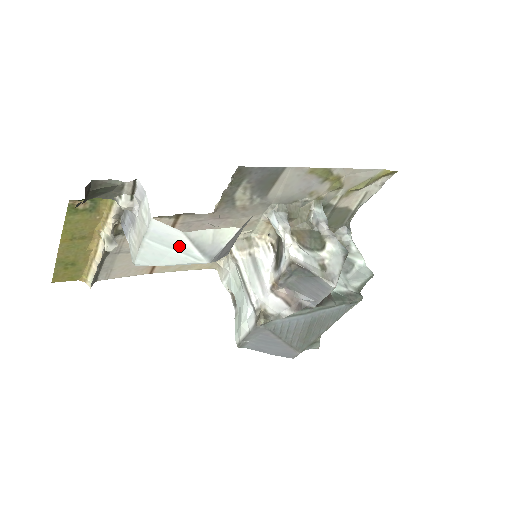
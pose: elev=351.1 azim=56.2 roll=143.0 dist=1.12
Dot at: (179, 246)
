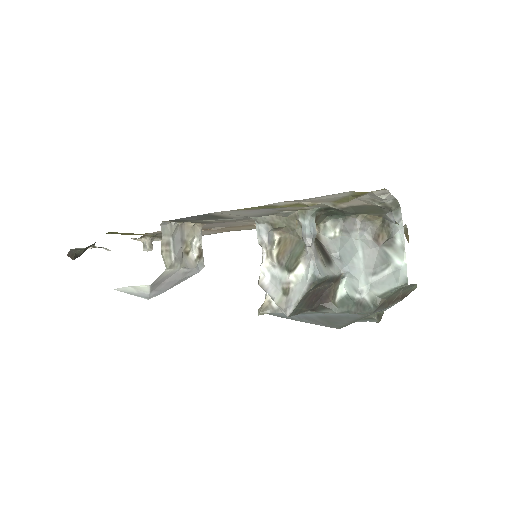
Dot at: occluded
